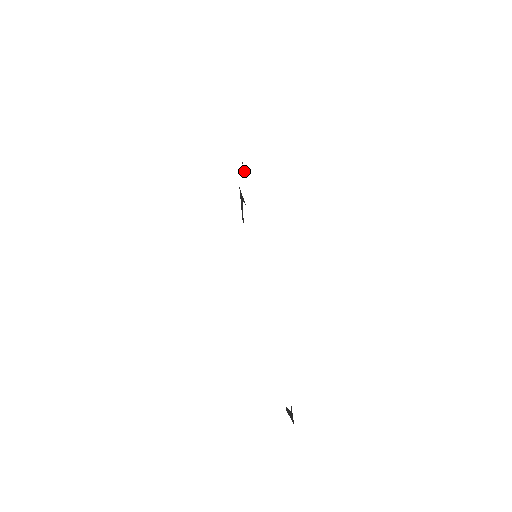
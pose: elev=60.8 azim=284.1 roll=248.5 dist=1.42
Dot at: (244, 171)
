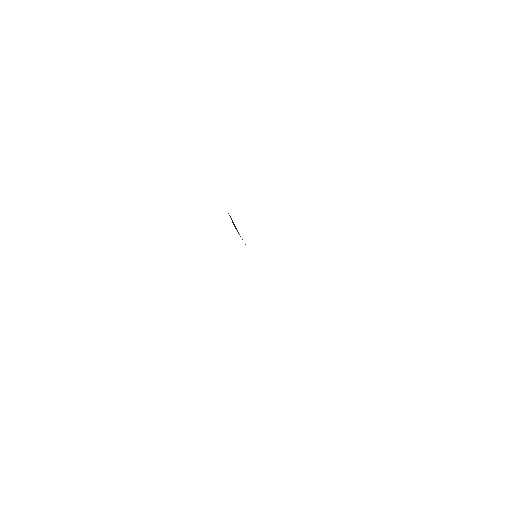
Dot at: occluded
